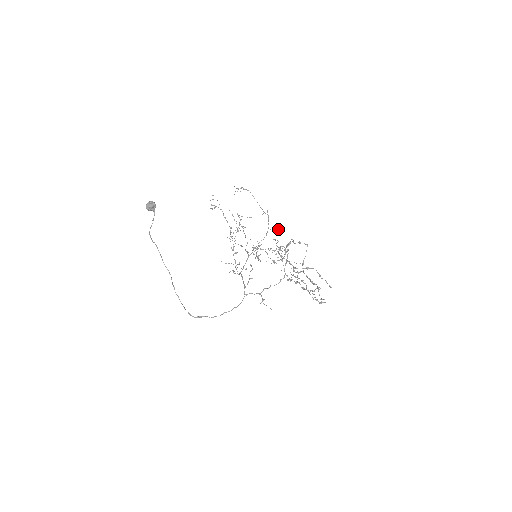
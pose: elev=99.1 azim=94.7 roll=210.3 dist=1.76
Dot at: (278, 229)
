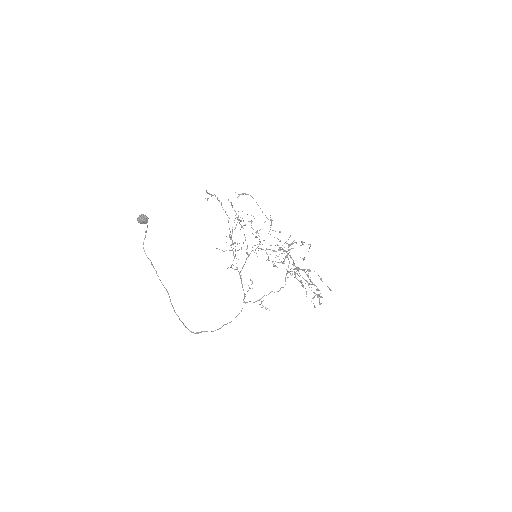
Dot at: occluded
